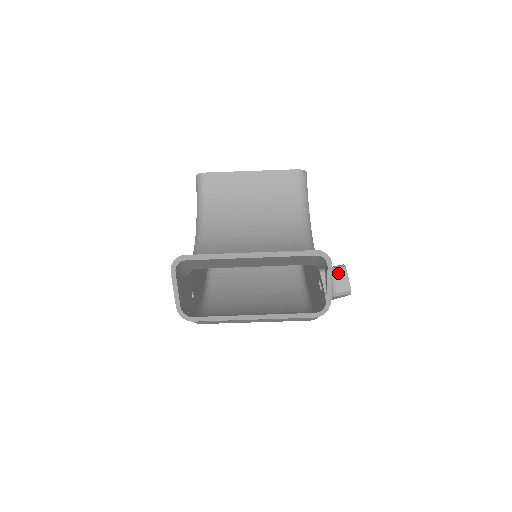
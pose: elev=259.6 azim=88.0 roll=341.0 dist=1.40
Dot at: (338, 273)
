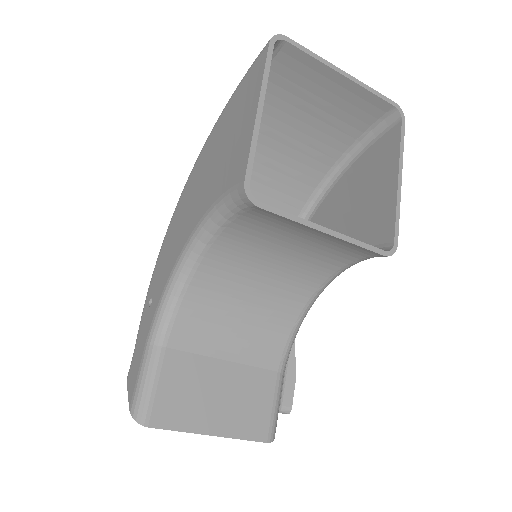
Dot at: occluded
